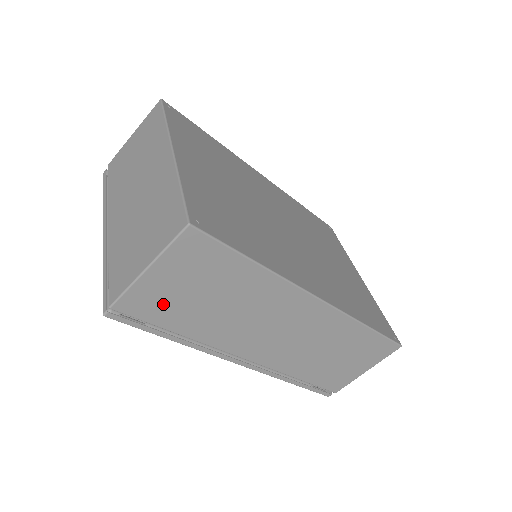
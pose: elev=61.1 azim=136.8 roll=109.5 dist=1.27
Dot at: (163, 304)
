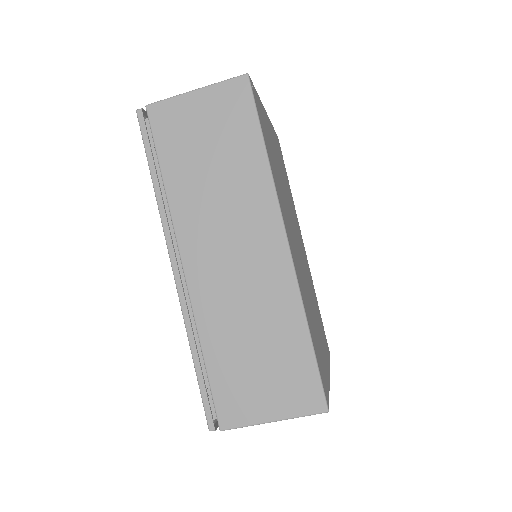
Dot at: (178, 133)
